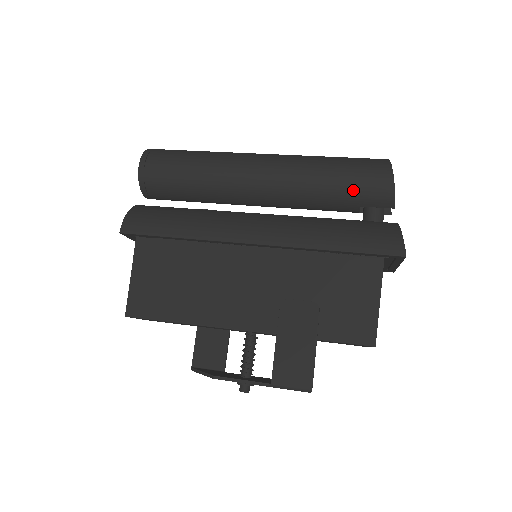
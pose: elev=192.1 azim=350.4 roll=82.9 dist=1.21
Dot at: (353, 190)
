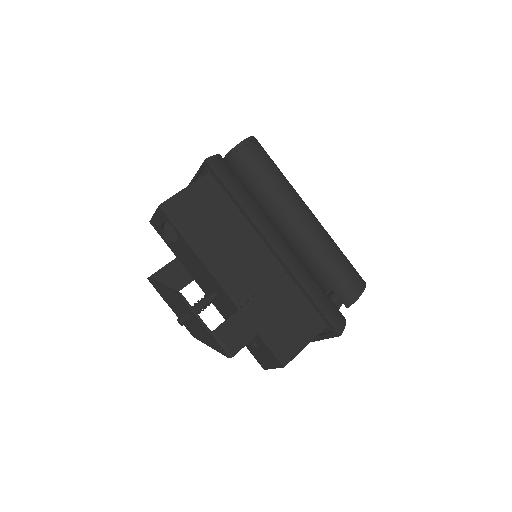
Dot at: (339, 277)
